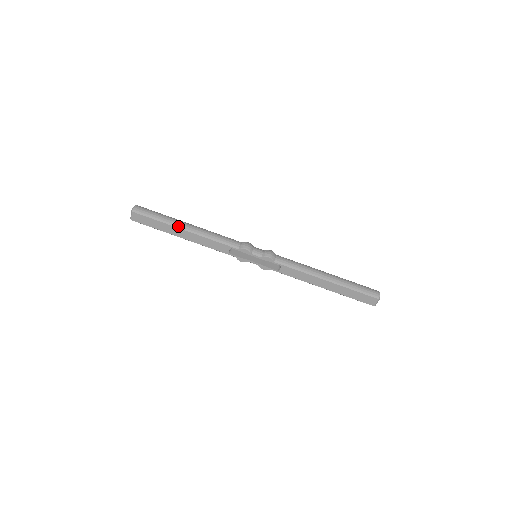
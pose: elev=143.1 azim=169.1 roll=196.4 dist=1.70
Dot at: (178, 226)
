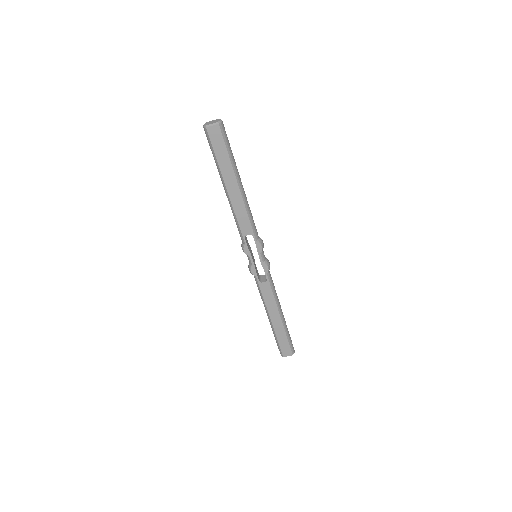
Dot at: (237, 177)
